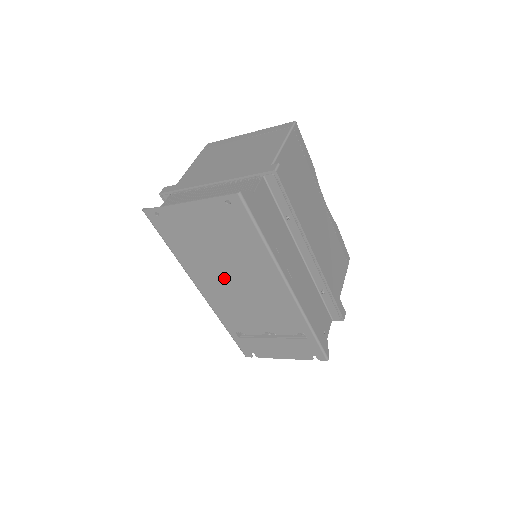
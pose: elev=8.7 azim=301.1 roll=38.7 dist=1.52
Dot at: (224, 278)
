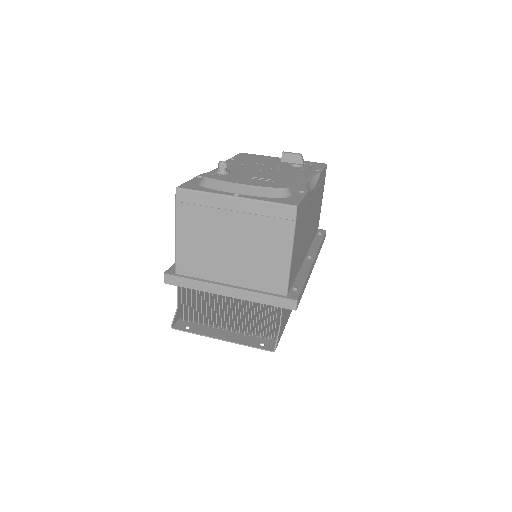
Dot at: occluded
